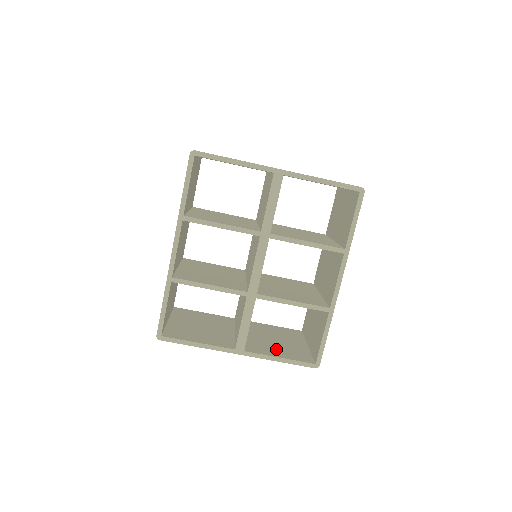
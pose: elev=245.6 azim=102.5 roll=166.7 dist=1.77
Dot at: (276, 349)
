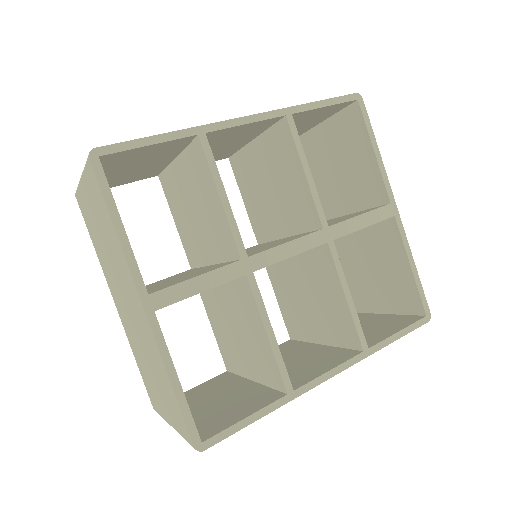
Dot at: occluded
